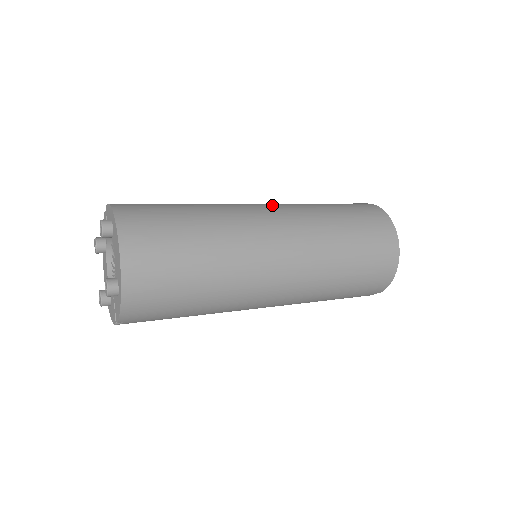
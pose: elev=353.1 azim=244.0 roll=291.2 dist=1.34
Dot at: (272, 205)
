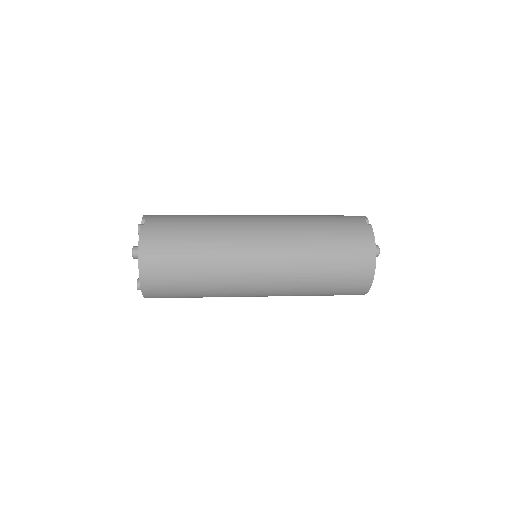
Dot at: (269, 242)
